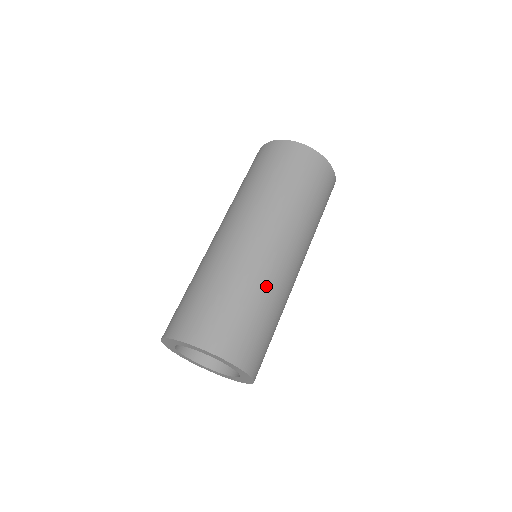
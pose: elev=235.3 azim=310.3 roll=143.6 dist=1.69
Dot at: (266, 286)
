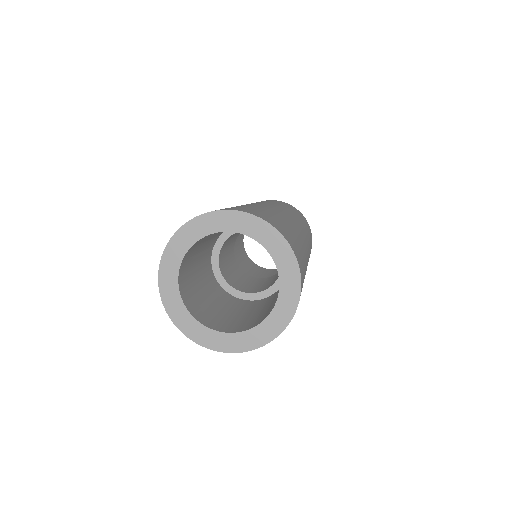
Dot at: (305, 255)
